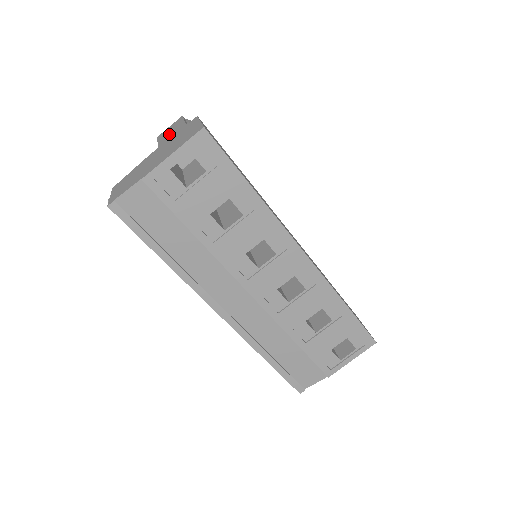
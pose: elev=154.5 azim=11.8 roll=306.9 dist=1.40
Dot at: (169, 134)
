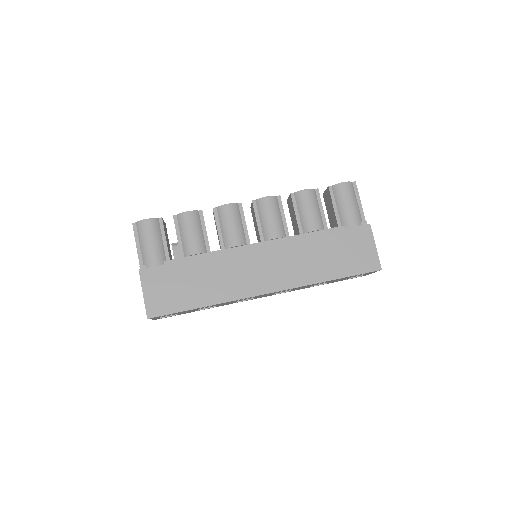
Dot at: occluded
